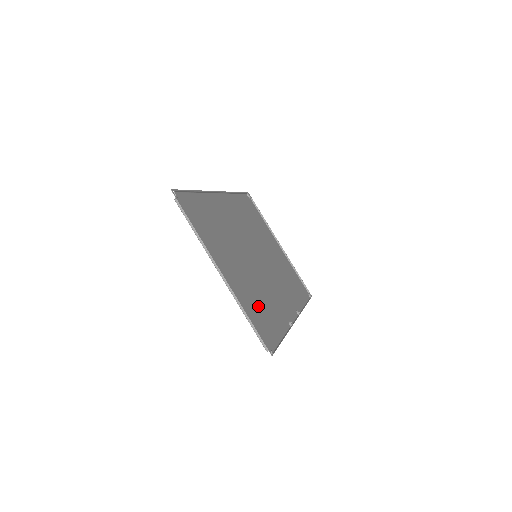
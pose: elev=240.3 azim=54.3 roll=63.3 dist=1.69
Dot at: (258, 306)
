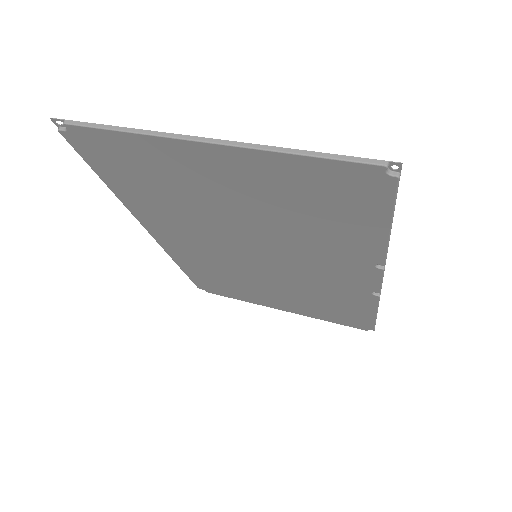
Dot at: (308, 206)
